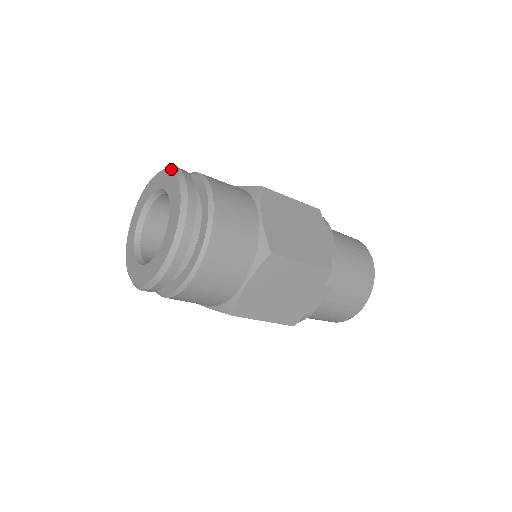
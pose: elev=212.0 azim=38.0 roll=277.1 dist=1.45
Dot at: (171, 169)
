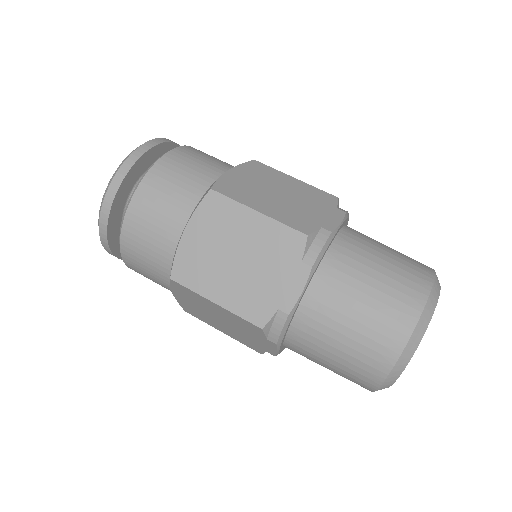
Dot at: occluded
